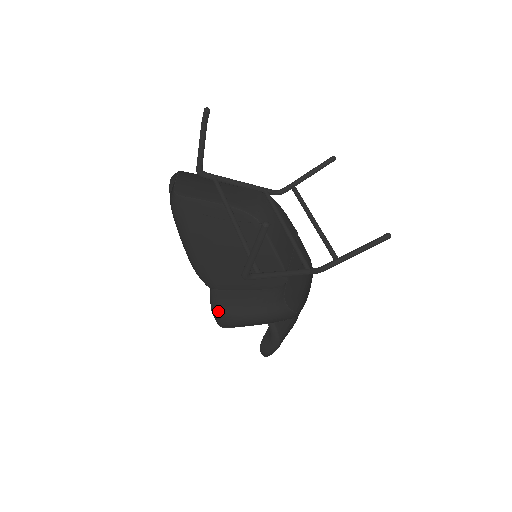
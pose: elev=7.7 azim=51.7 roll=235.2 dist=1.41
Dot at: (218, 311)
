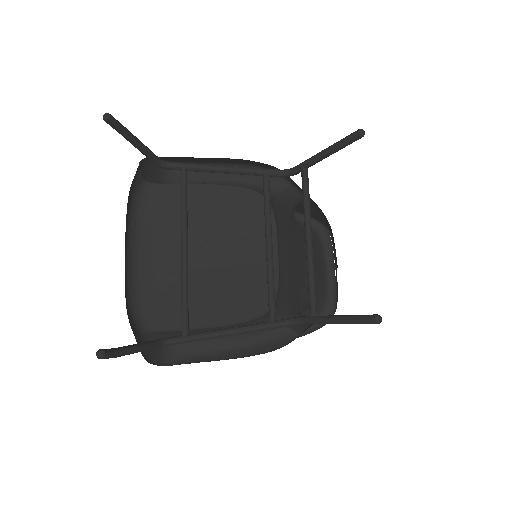
Dot at: occluded
